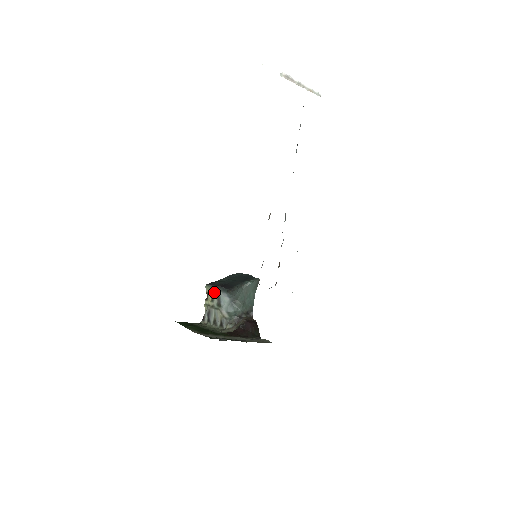
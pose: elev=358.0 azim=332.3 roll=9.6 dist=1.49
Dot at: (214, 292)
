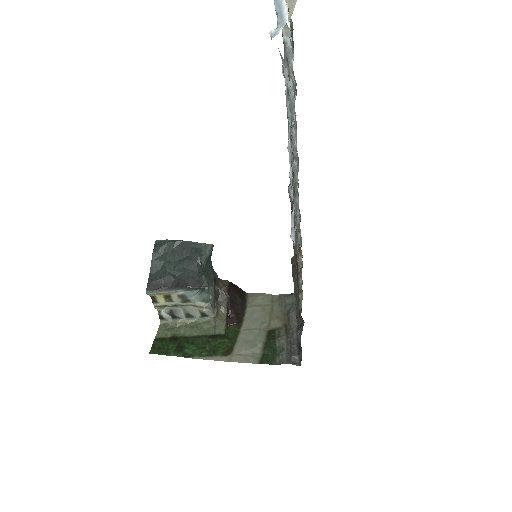
Dot at: (170, 294)
